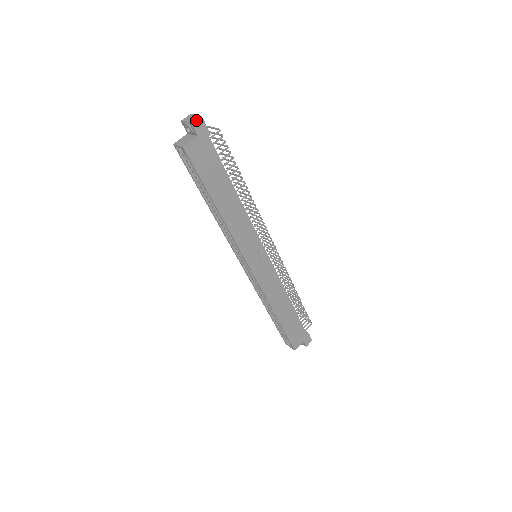
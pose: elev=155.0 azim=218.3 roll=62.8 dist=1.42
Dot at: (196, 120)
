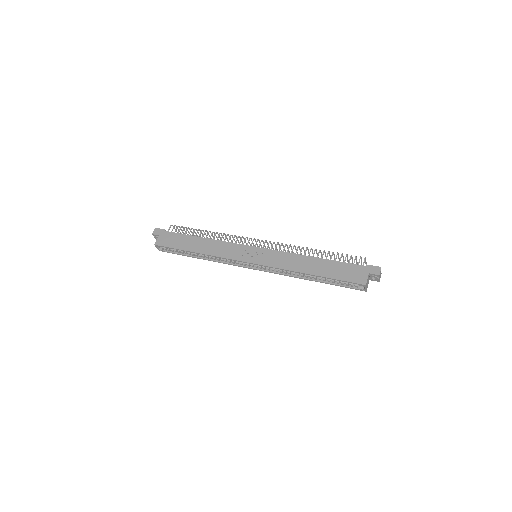
Dot at: (154, 231)
